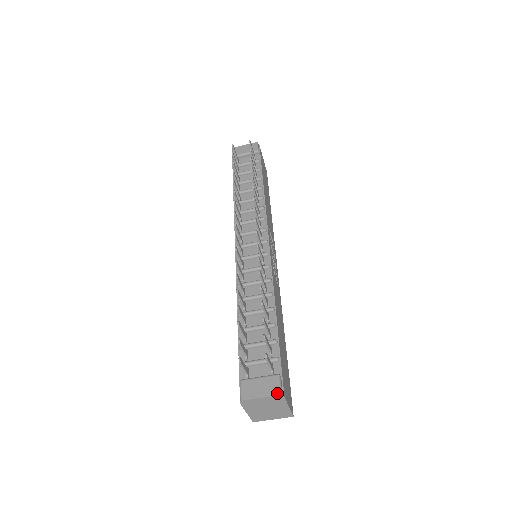
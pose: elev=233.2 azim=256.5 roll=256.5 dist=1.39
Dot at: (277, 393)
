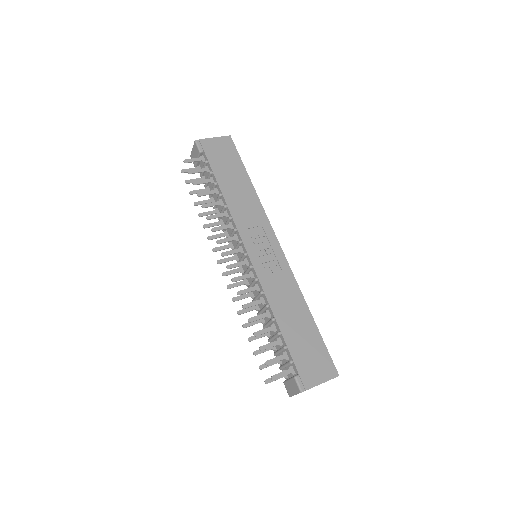
Dot at: (299, 392)
